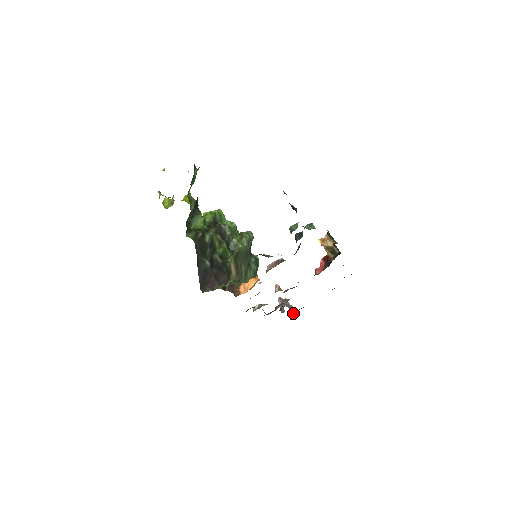
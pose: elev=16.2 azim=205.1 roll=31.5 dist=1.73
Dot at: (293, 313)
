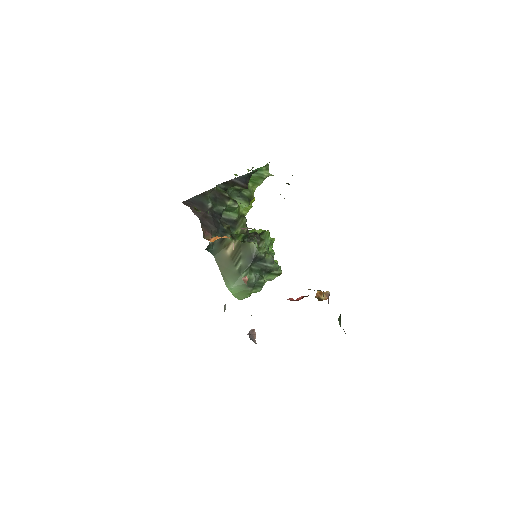
Dot at: occluded
